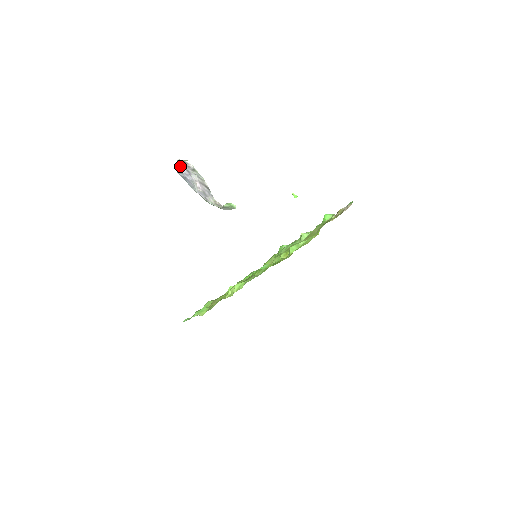
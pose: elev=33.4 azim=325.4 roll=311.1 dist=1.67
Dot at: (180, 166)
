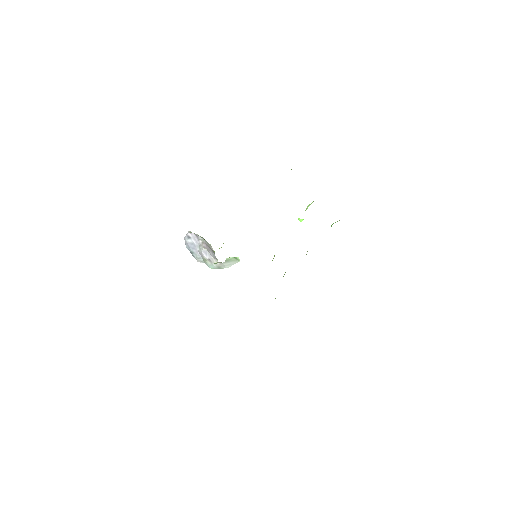
Dot at: (190, 232)
